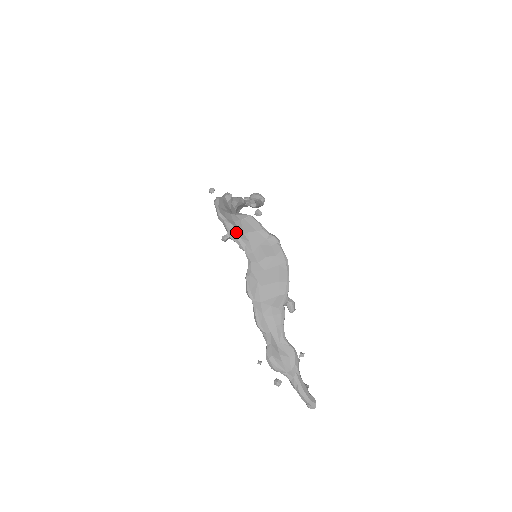
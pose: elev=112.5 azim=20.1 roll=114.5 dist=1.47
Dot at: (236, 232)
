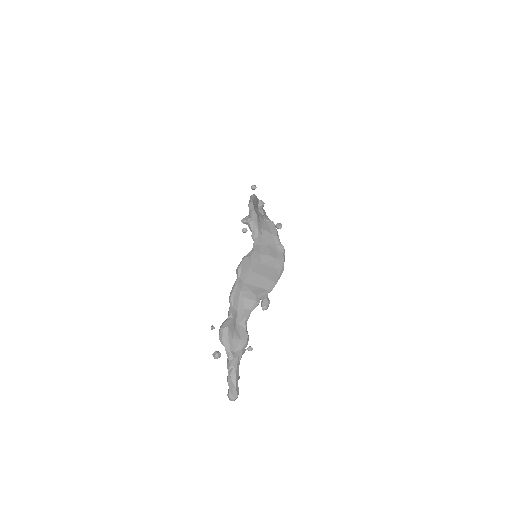
Dot at: (257, 222)
